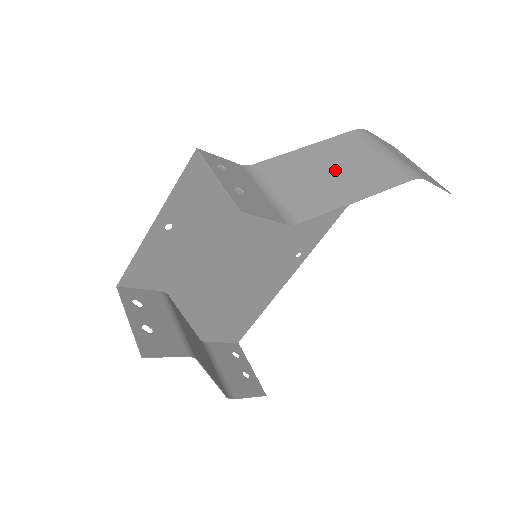
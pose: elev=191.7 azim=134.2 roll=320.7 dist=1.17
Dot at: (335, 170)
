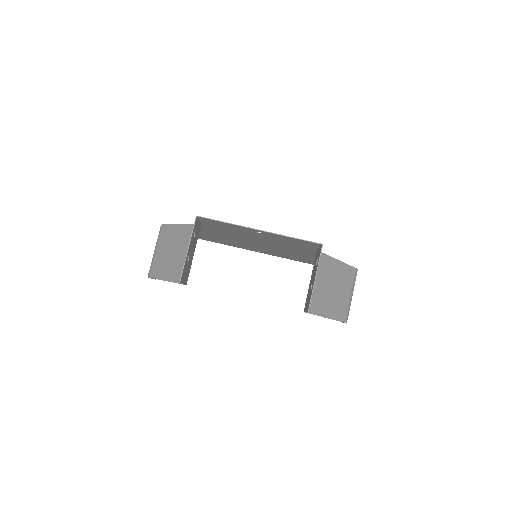
Dot at: (335, 290)
